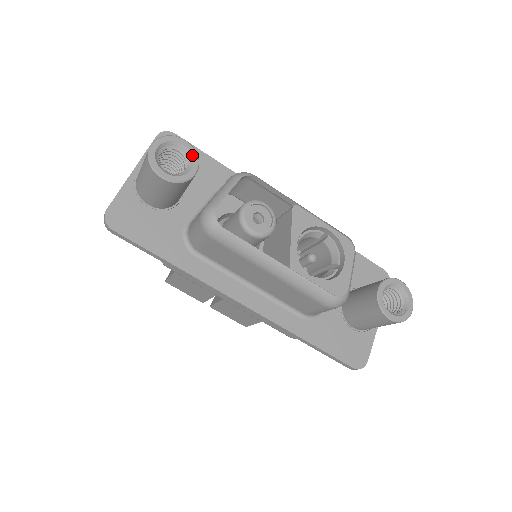
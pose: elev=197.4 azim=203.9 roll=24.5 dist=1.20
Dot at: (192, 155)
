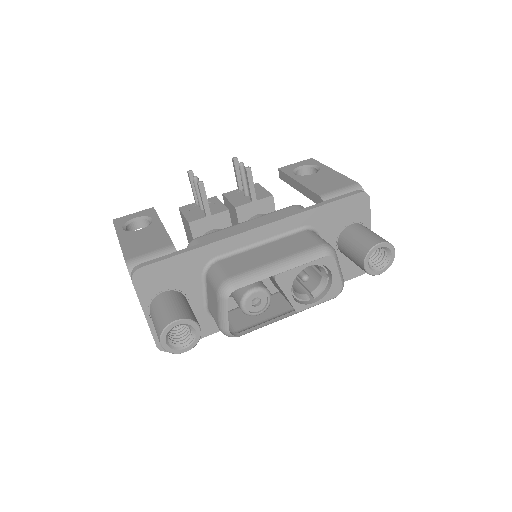
Dot at: (188, 324)
